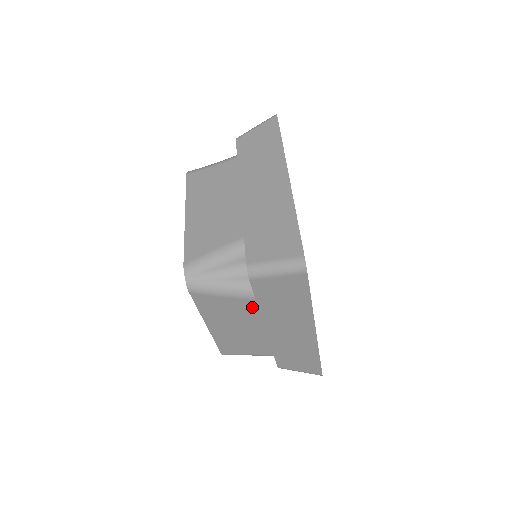
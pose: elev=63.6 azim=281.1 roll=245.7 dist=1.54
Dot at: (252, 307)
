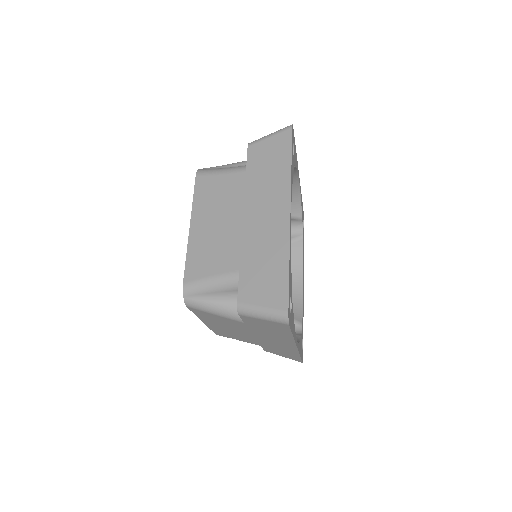
Dot at: occluded
